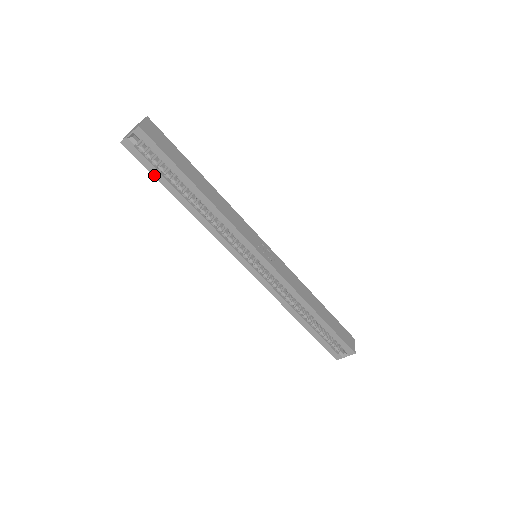
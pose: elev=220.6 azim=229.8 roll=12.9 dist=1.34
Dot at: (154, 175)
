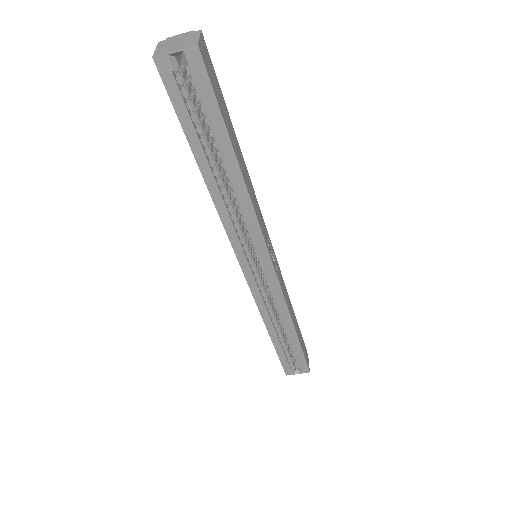
Dot at: (182, 123)
